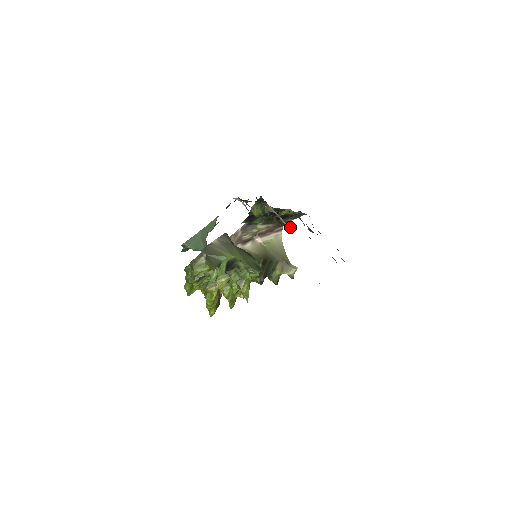
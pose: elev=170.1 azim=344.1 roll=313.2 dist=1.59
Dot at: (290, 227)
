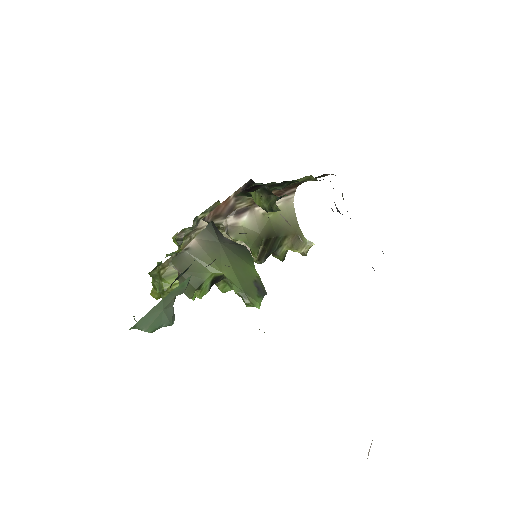
Dot at: occluded
